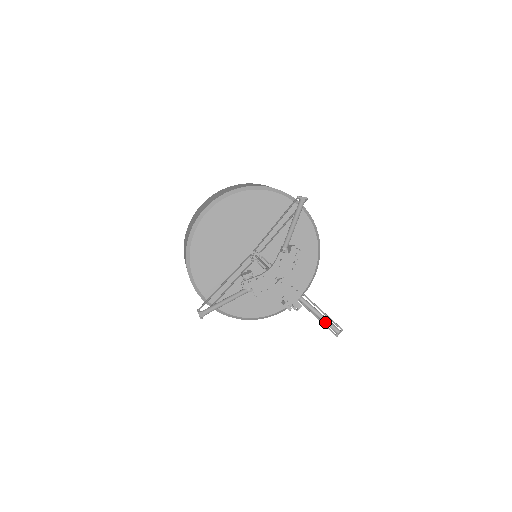
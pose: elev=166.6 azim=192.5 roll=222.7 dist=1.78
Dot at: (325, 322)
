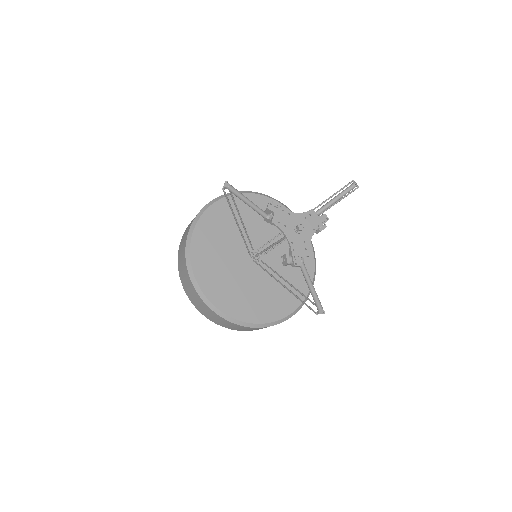
Dot at: (314, 293)
